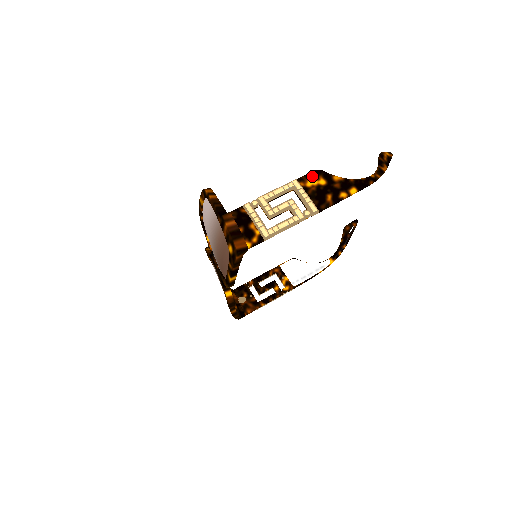
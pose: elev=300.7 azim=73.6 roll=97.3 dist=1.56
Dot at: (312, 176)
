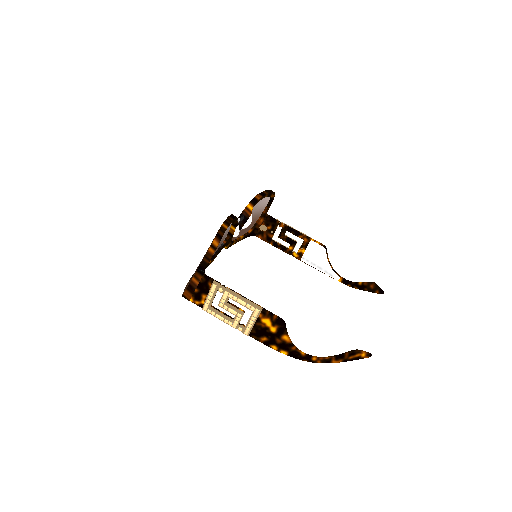
Dot at: (273, 320)
